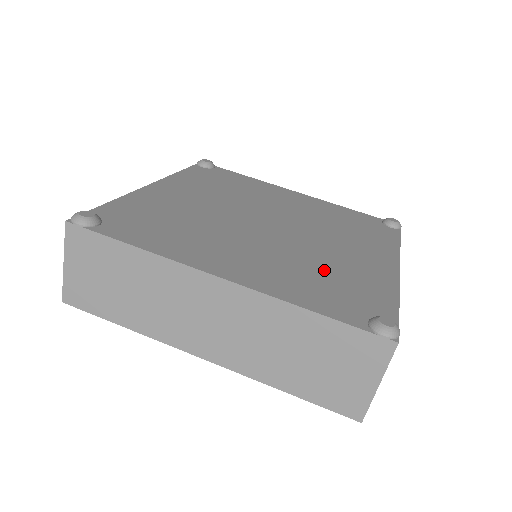
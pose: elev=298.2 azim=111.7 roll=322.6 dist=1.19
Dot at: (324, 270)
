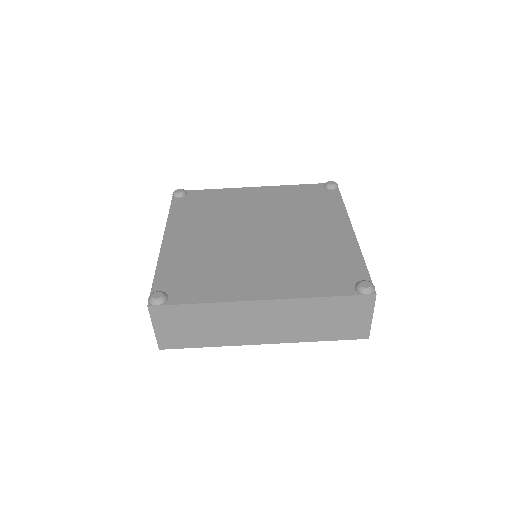
Dot at: (312, 259)
